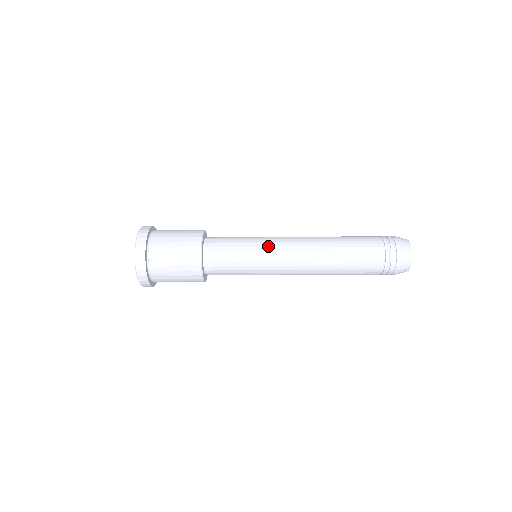
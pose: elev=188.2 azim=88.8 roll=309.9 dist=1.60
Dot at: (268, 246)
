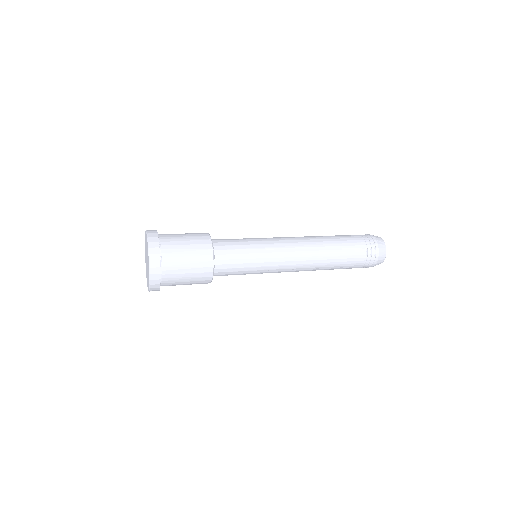
Dot at: (269, 240)
